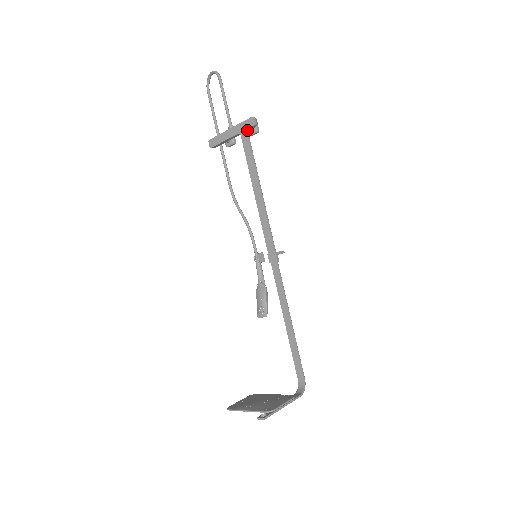
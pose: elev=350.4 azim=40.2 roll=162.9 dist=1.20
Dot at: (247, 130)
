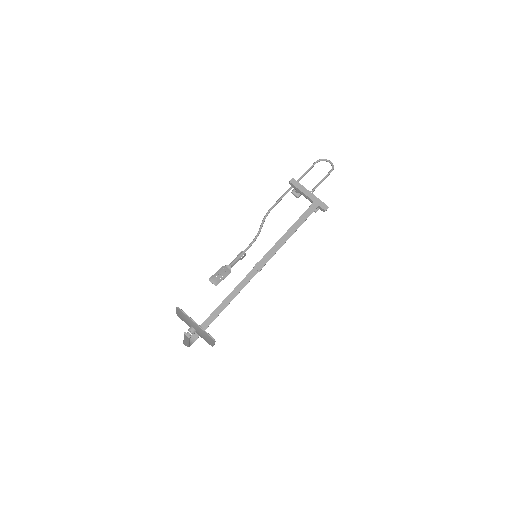
Dot at: (318, 206)
